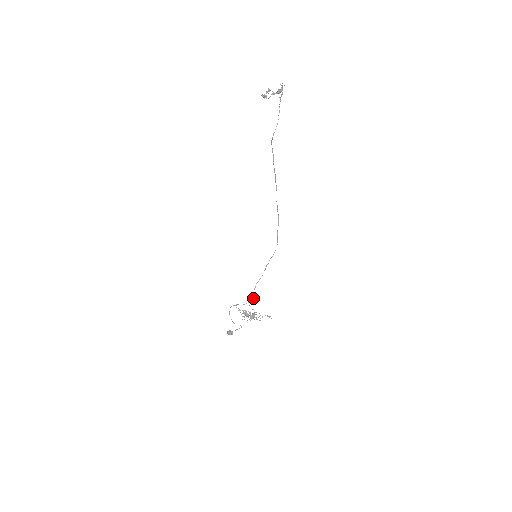
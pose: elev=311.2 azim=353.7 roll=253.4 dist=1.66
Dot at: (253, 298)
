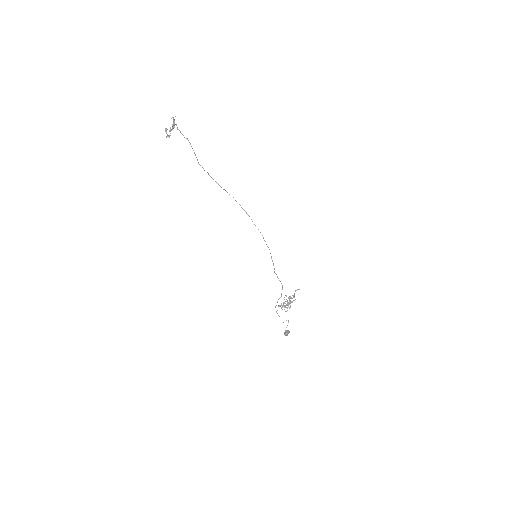
Dot at: (282, 286)
